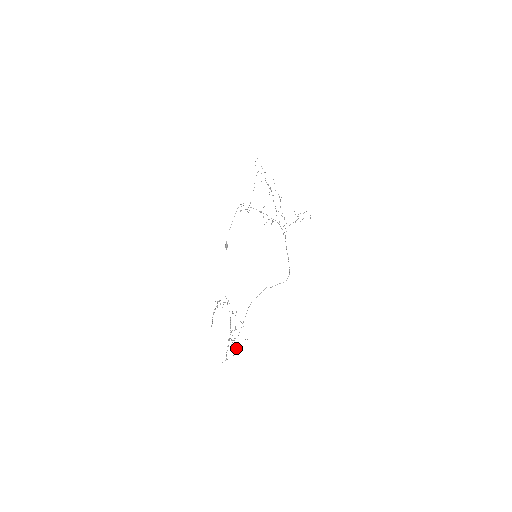
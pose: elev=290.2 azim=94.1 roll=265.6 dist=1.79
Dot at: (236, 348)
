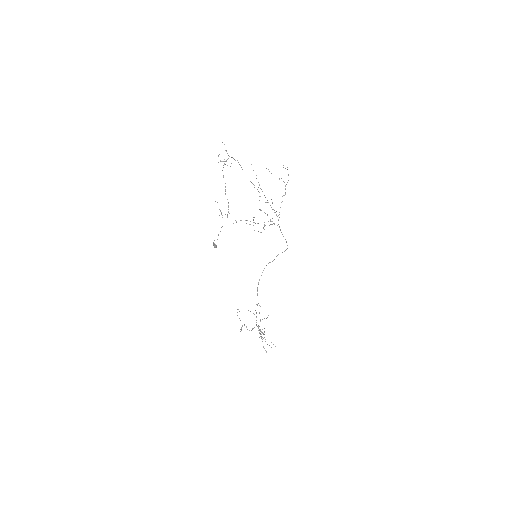
Dot at: occluded
